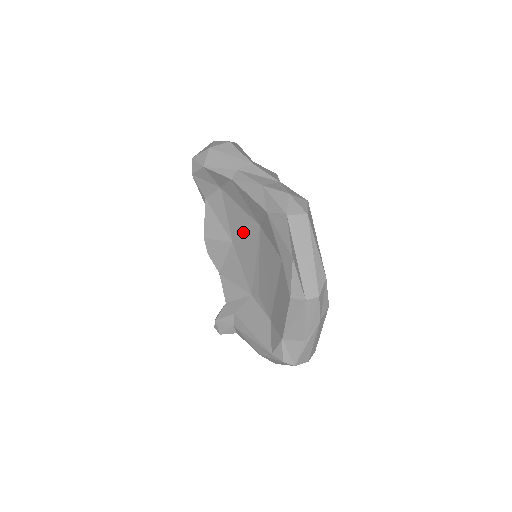
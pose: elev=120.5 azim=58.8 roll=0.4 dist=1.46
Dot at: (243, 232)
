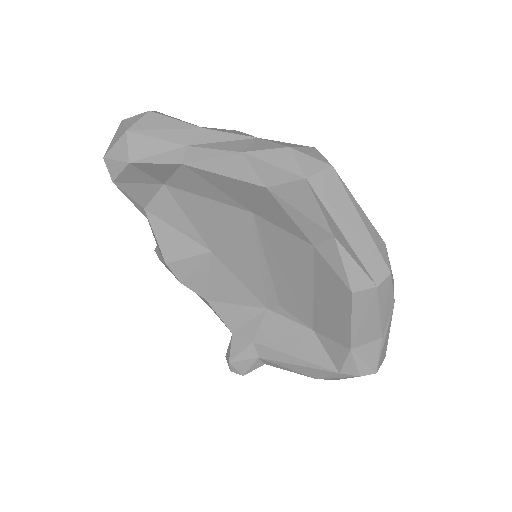
Dot at: (225, 232)
